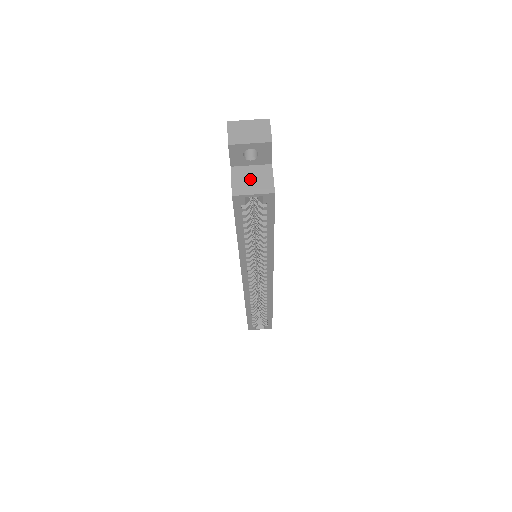
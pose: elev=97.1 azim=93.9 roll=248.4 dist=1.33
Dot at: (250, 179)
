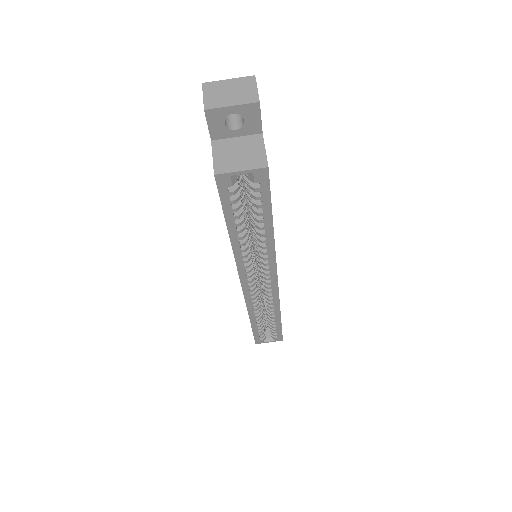
Dot at: (236, 153)
